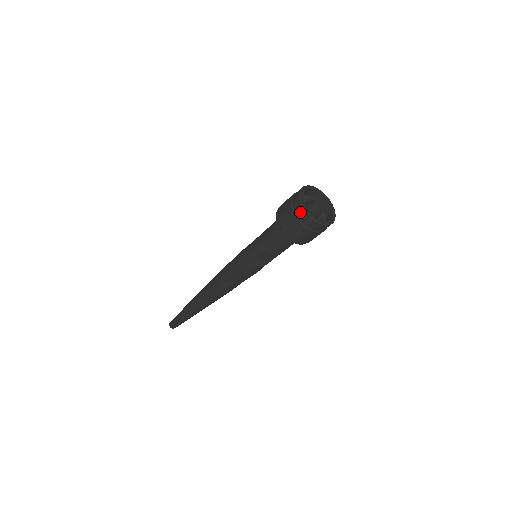
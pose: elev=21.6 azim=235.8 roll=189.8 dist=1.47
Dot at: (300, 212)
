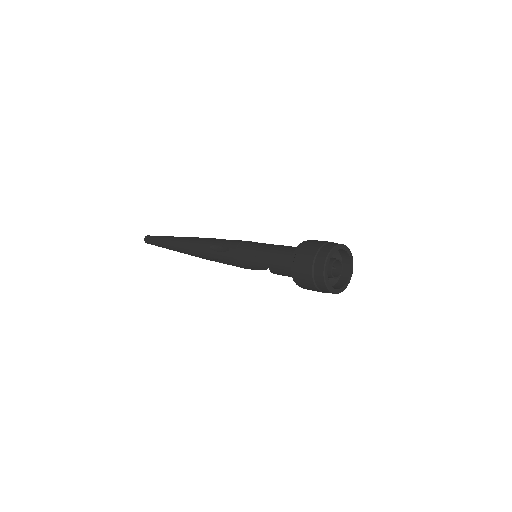
Dot at: (320, 282)
